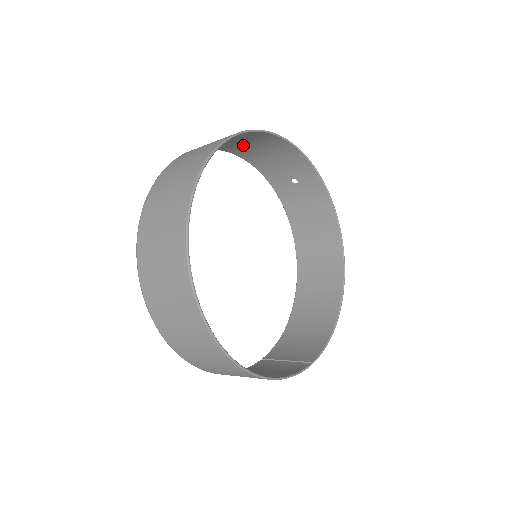
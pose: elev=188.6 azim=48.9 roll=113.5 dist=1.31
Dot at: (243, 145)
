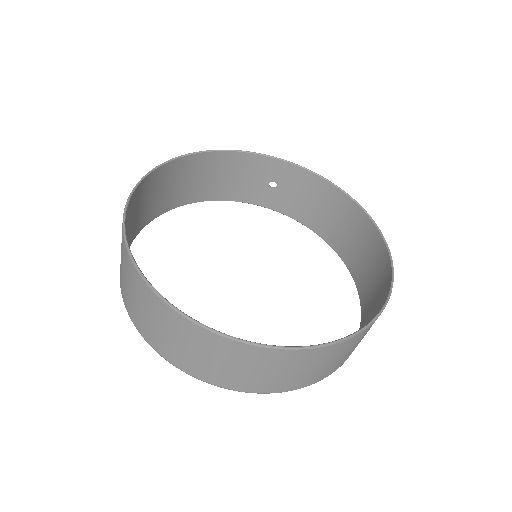
Dot at: (198, 184)
